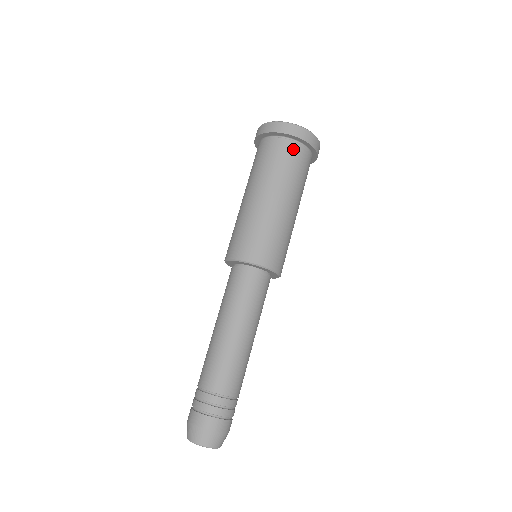
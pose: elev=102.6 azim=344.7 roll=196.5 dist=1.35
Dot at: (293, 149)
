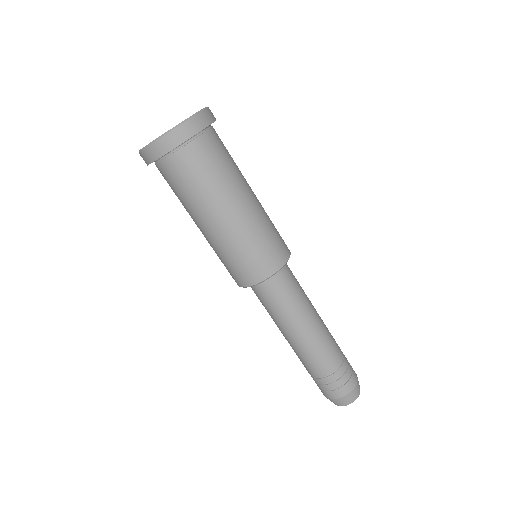
Dot at: (167, 169)
